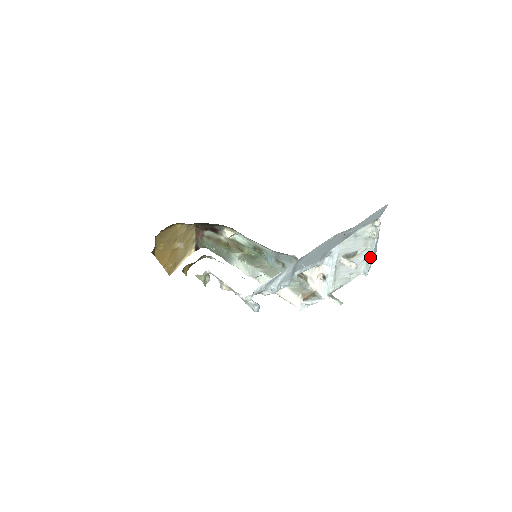
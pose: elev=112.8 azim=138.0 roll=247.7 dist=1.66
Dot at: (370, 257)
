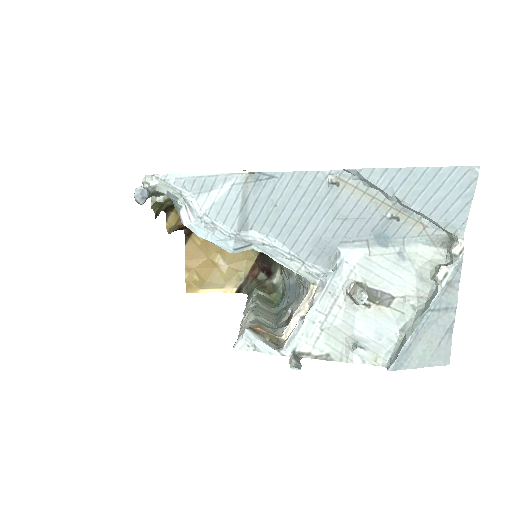
Dot at: (414, 326)
